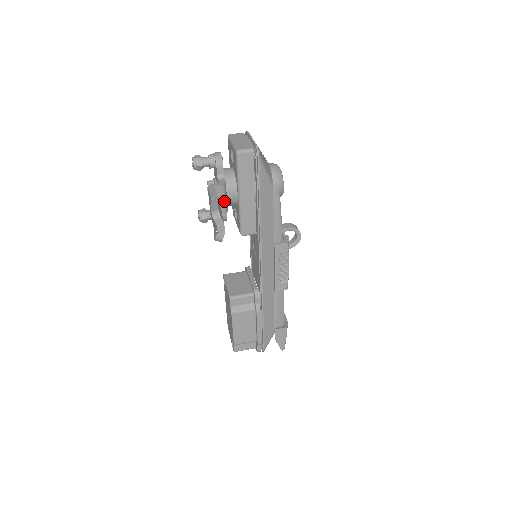
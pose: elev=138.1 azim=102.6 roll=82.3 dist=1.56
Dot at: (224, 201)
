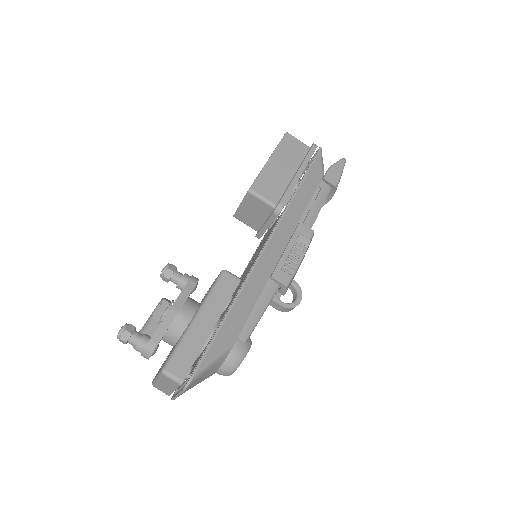
Dot at: occluded
